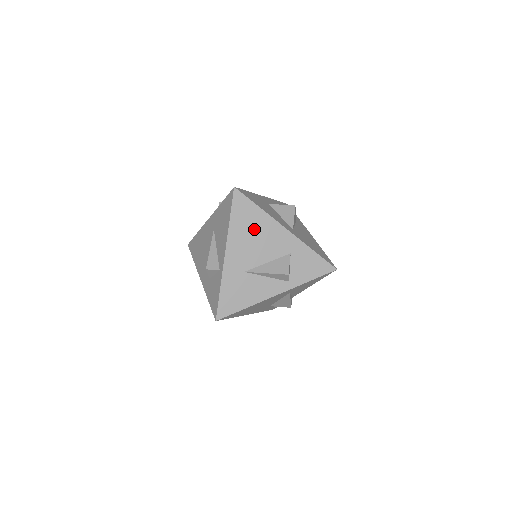
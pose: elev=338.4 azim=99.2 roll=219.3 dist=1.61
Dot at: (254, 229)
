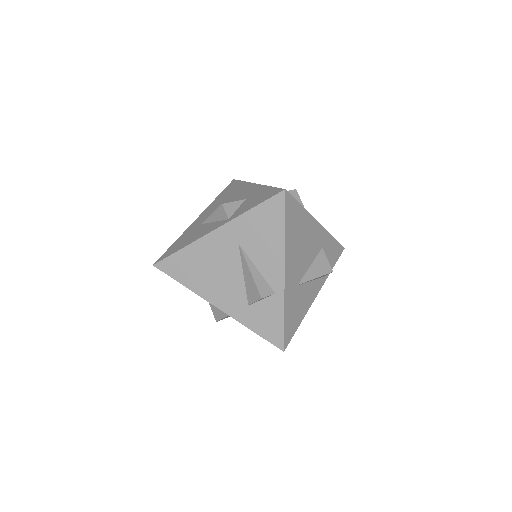
Dot at: (301, 233)
